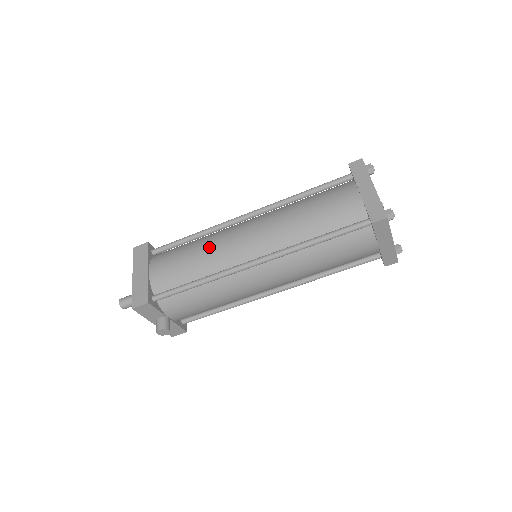
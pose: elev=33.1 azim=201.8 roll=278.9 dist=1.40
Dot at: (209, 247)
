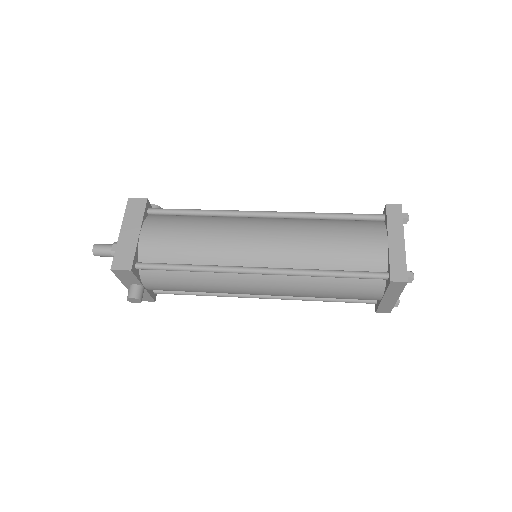
Dot at: (214, 234)
